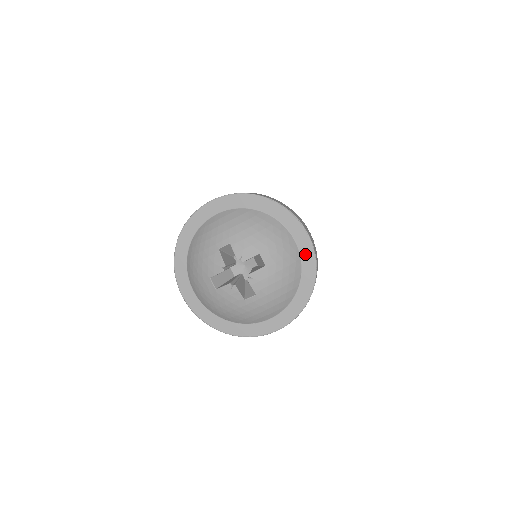
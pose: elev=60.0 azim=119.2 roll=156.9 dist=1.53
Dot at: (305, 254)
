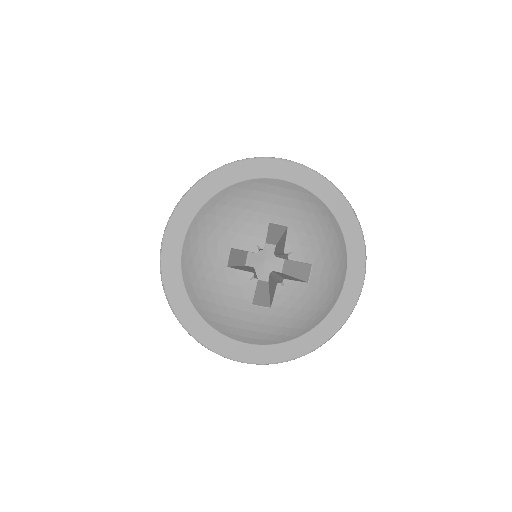
Dot at: (345, 299)
